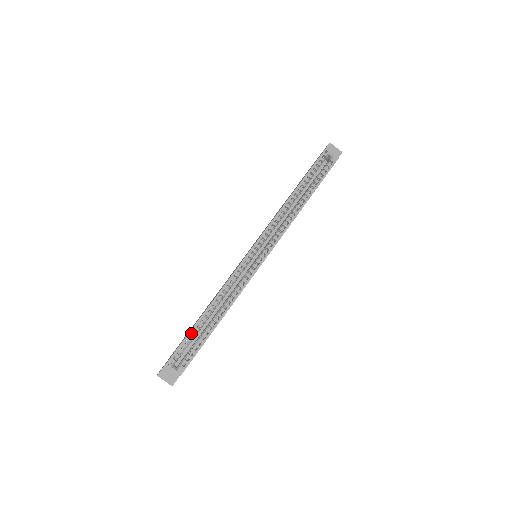
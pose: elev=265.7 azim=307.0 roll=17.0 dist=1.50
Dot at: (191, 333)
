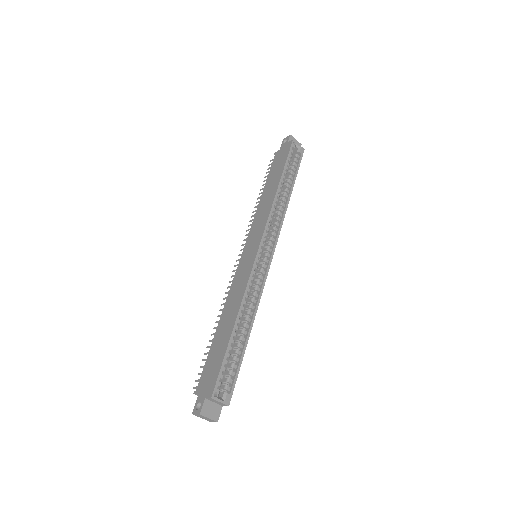
Dot at: (226, 353)
